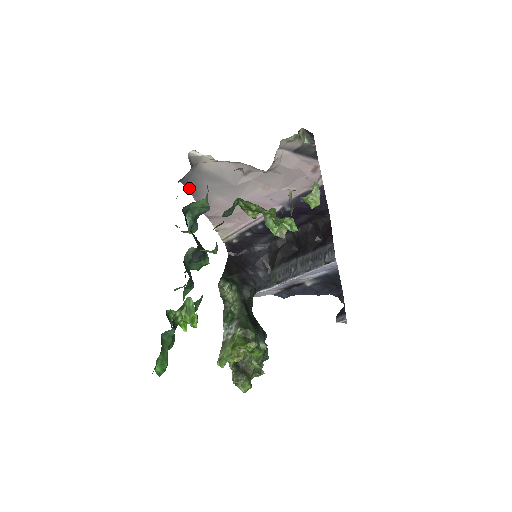
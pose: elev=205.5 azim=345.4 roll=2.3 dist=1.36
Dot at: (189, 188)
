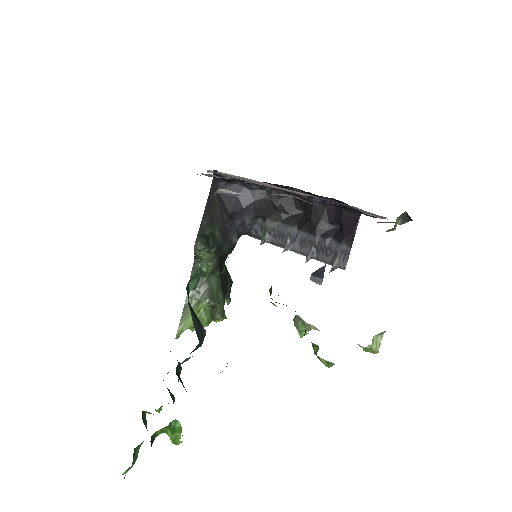
Dot at: occluded
